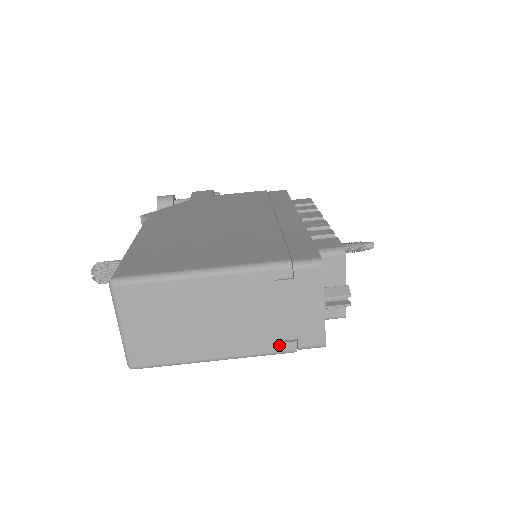
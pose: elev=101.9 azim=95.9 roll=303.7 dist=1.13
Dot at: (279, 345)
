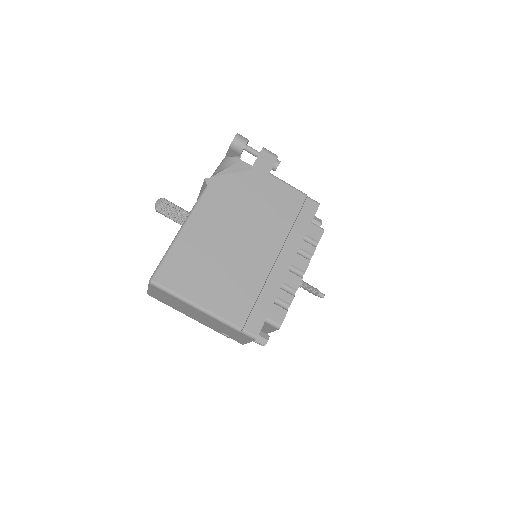
Dot at: (221, 333)
